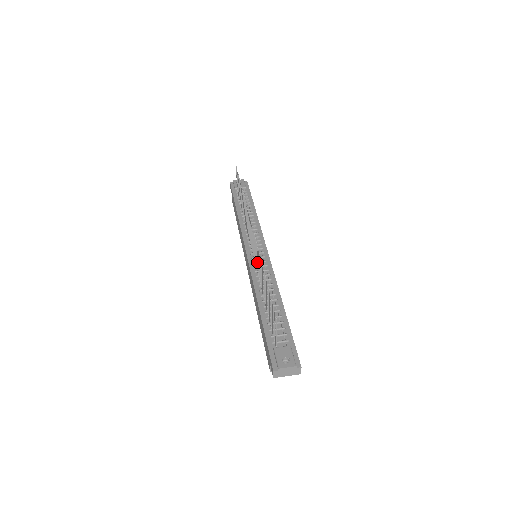
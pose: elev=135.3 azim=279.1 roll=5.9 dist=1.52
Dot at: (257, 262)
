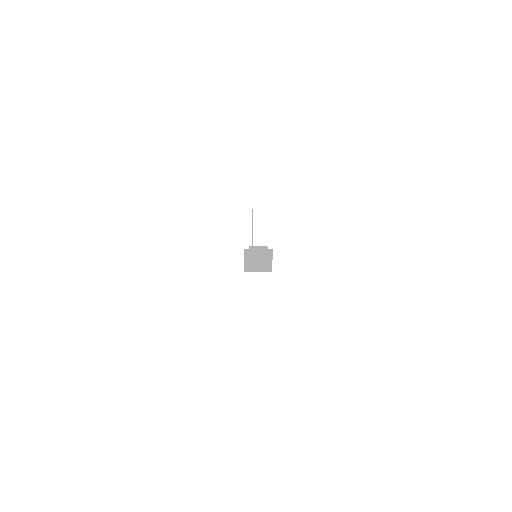
Dot at: occluded
